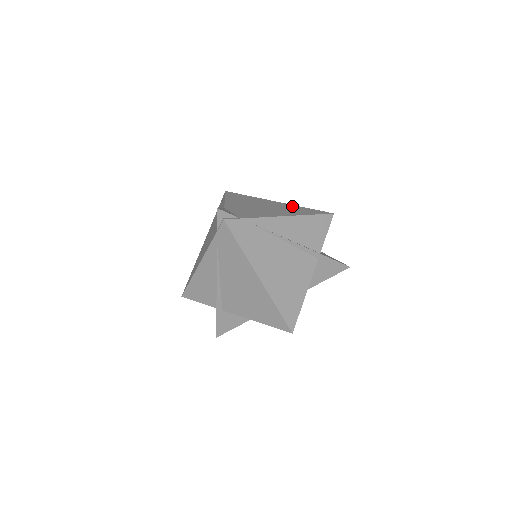
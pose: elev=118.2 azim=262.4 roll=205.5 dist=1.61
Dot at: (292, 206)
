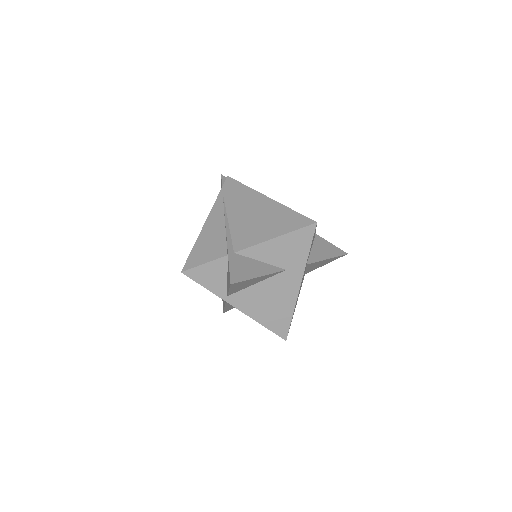
Dot at: occluded
